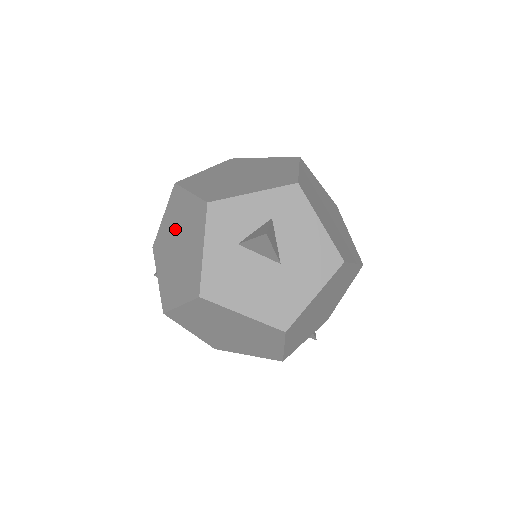
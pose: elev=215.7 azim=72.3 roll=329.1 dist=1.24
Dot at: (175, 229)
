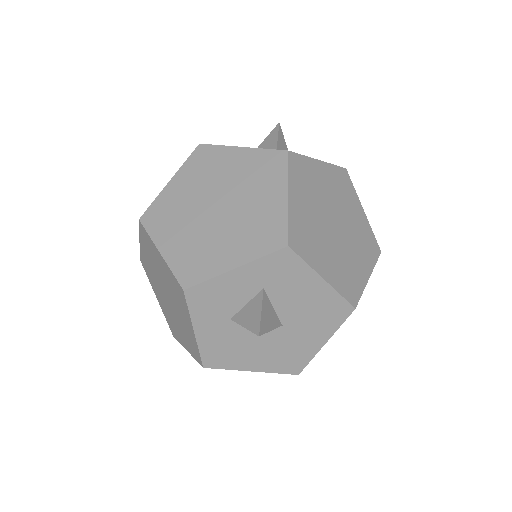
Dot at: (157, 273)
